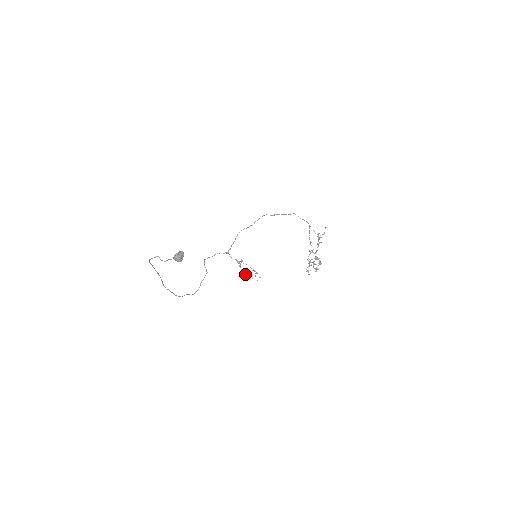
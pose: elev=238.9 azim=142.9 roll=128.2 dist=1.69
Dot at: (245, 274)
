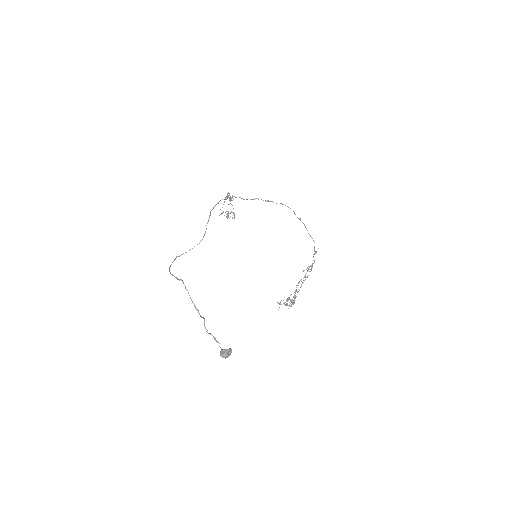
Dot at: occluded
